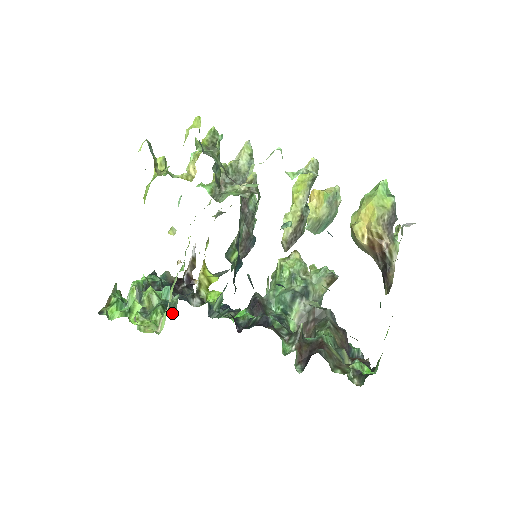
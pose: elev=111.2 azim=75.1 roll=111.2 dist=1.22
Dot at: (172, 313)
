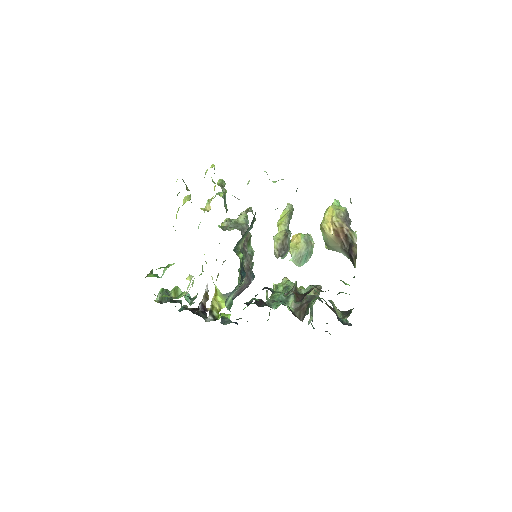
Dot at: occluded
